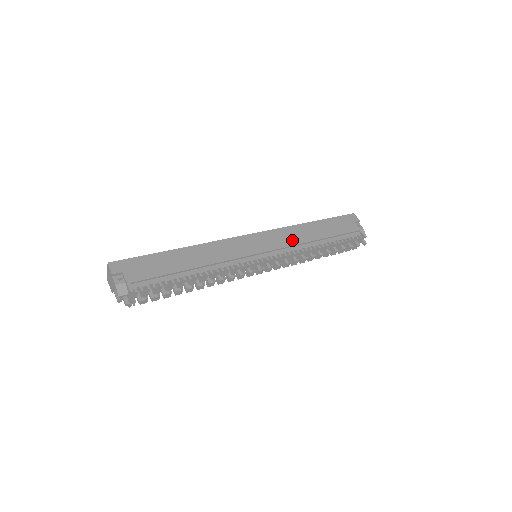
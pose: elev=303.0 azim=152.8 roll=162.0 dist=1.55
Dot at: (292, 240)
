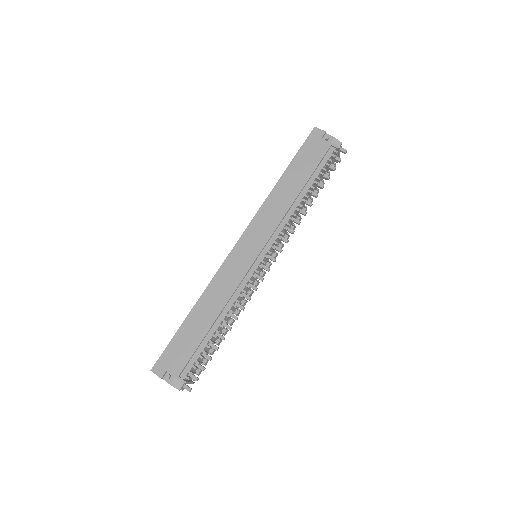
Dot at: (276, 216)
